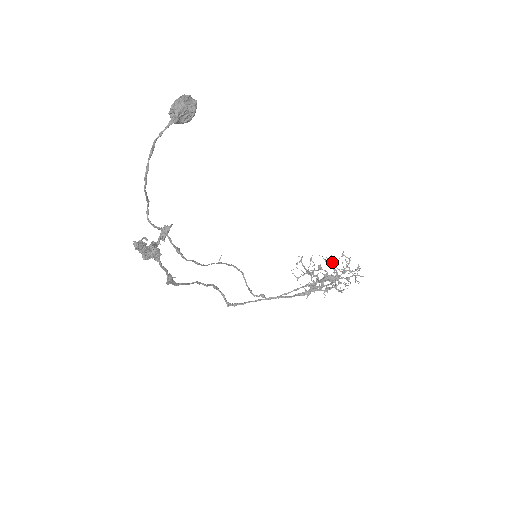
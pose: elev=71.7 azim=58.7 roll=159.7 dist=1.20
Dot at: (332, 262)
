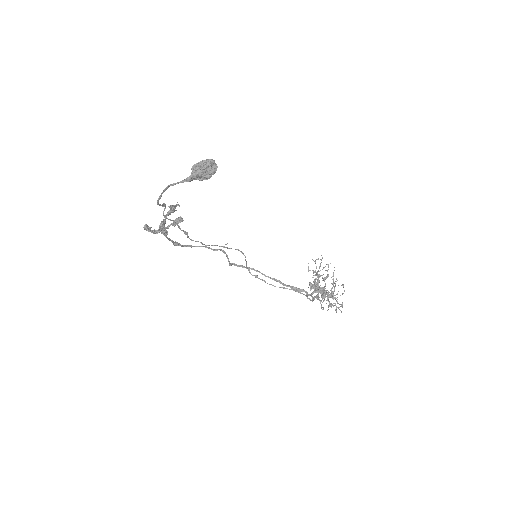
Dot at: (332, 283)
